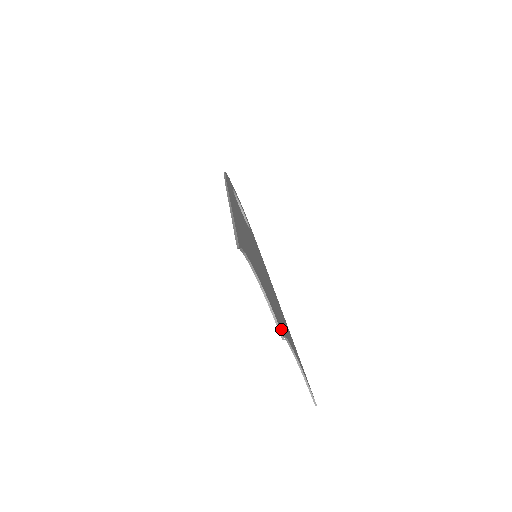
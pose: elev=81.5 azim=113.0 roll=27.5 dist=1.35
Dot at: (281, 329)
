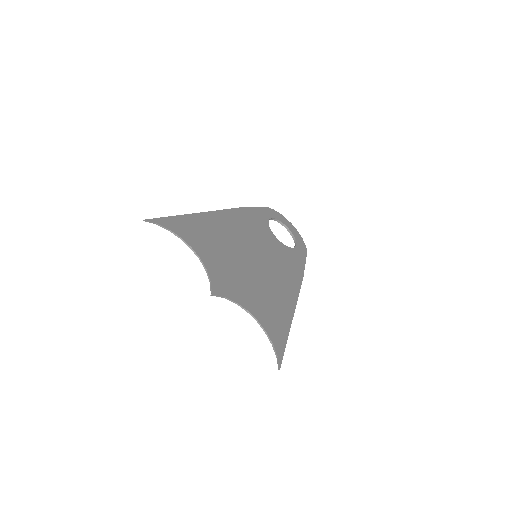
Dot at: (219, 291)
